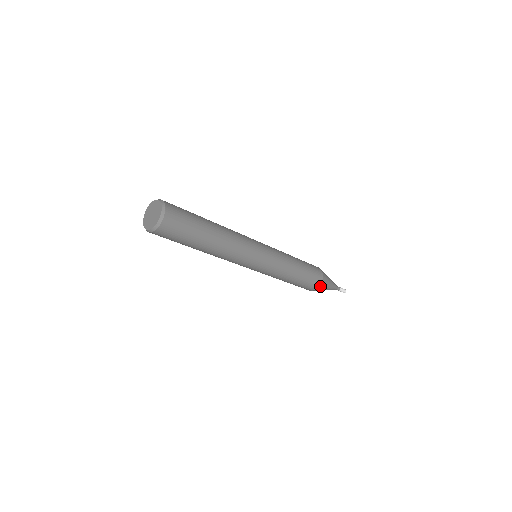
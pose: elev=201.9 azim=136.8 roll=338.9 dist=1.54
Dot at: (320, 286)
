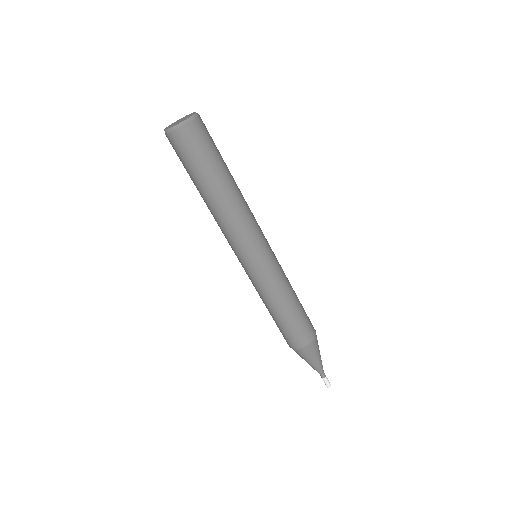
Dot at: (312, 343)
